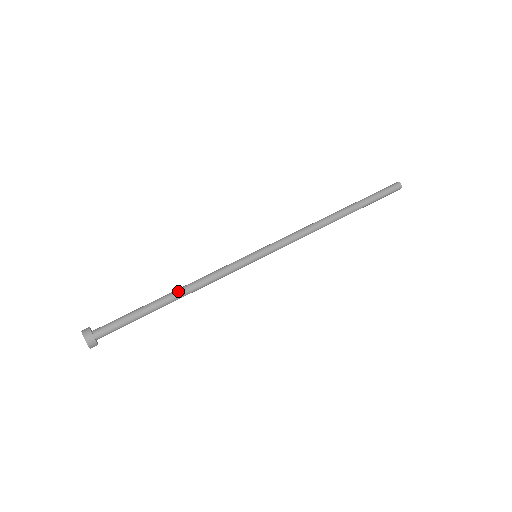
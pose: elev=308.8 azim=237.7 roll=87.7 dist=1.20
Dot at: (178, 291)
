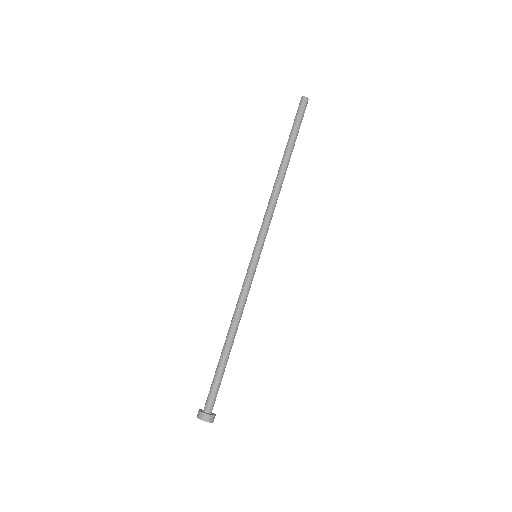
Dot at: (231, 333)
